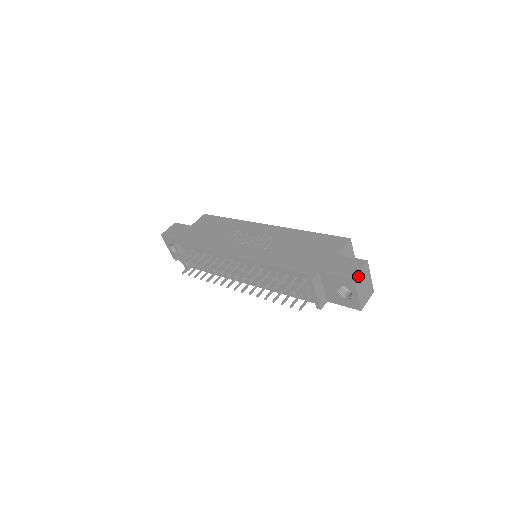
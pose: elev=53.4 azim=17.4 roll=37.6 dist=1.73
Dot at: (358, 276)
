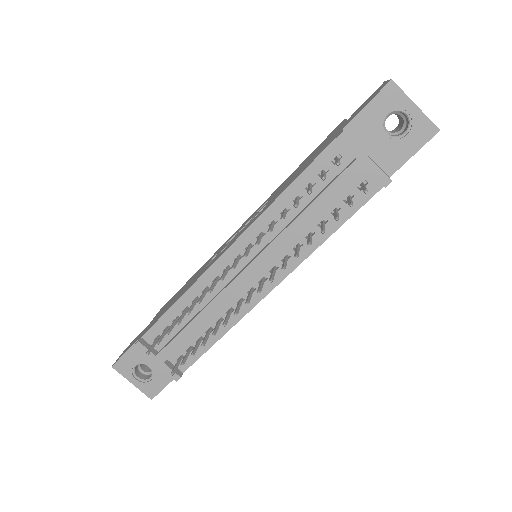
Dot at: occluded
